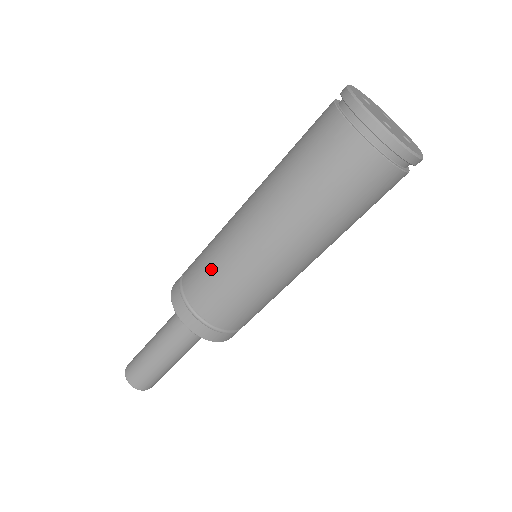
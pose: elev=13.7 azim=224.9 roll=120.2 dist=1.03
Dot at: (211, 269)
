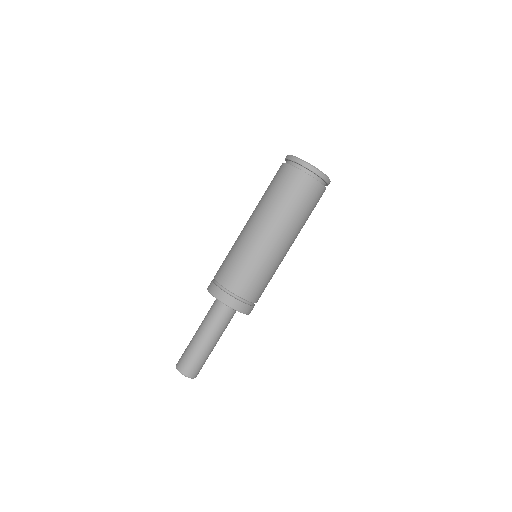
Dot at: (239, 264)
